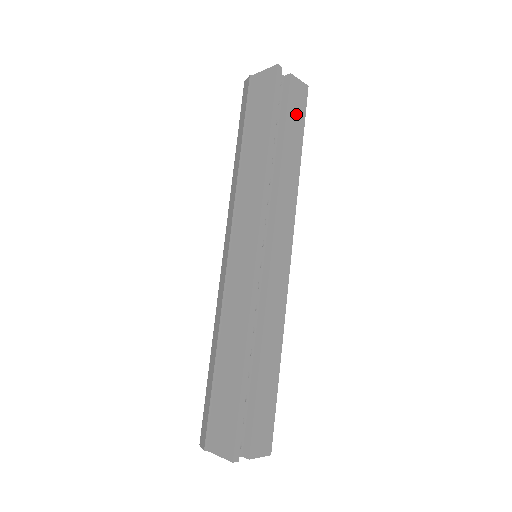
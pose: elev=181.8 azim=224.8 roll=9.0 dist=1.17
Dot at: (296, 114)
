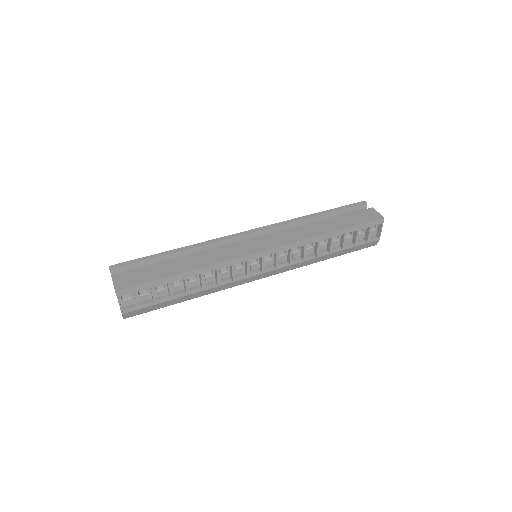
Dot at: (356, 219)
